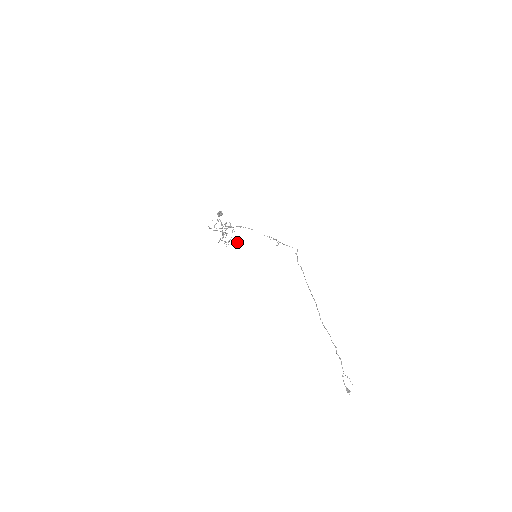
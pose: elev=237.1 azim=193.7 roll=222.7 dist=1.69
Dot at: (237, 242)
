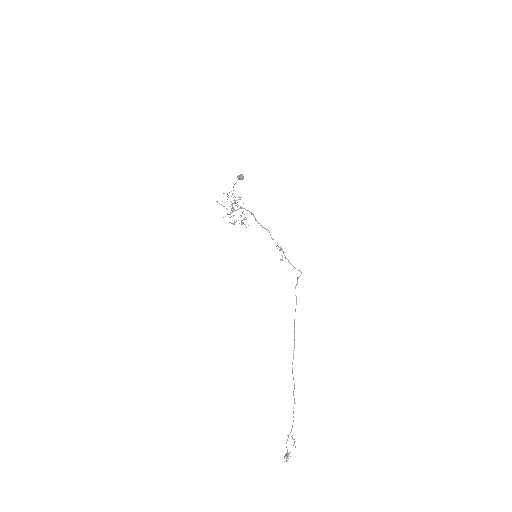
Dot at: occluded
